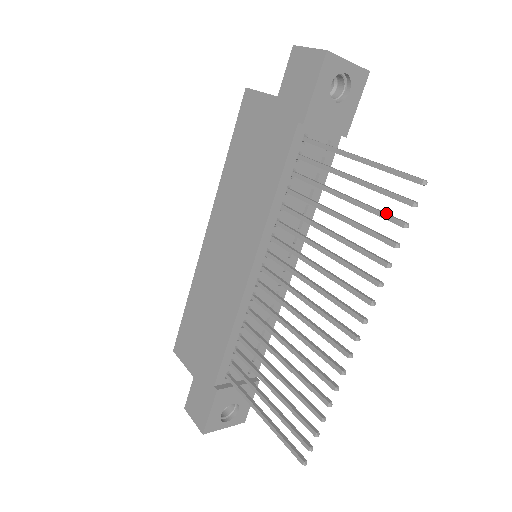
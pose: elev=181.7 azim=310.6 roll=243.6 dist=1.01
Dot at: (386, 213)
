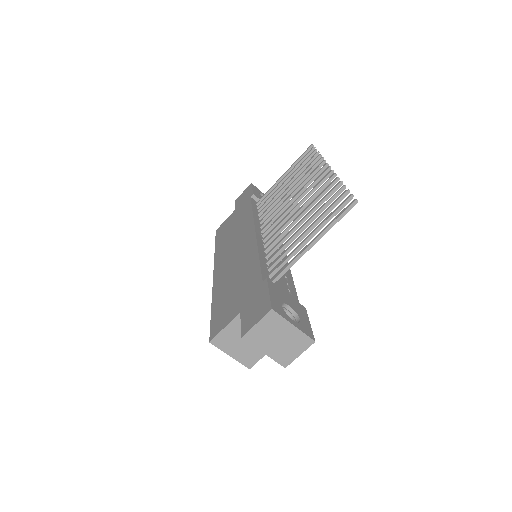
Dot at: (307, 160)
